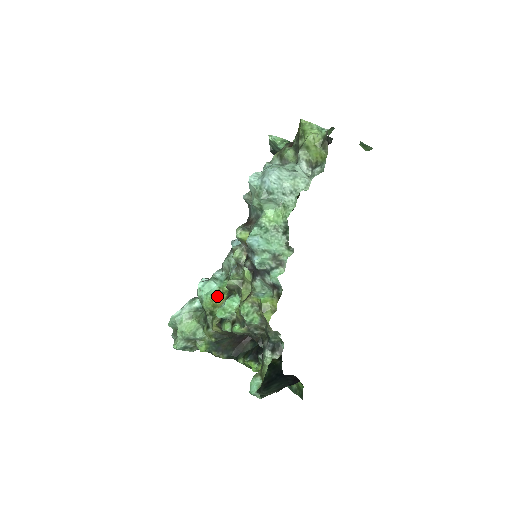
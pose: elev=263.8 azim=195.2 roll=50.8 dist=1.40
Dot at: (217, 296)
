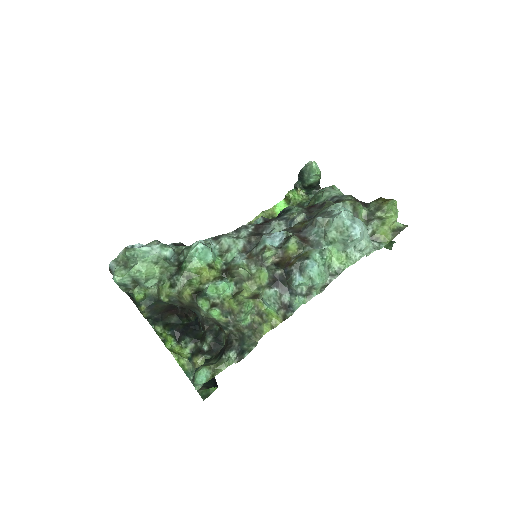
Dot at: (209, 268)
